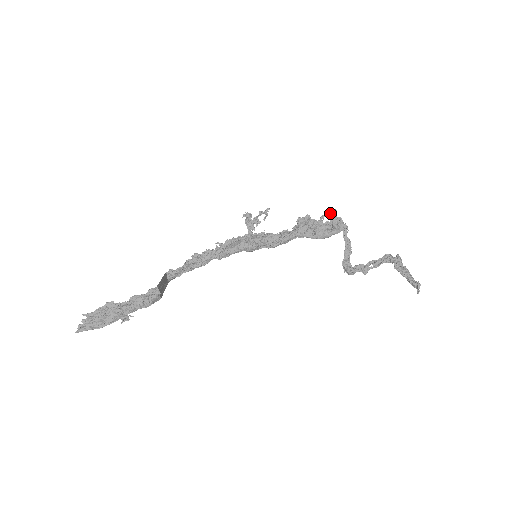
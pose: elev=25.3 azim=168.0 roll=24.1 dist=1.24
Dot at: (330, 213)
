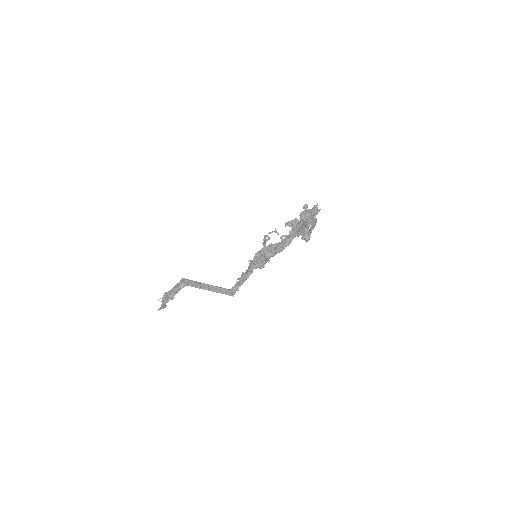
Dot at: occluded
